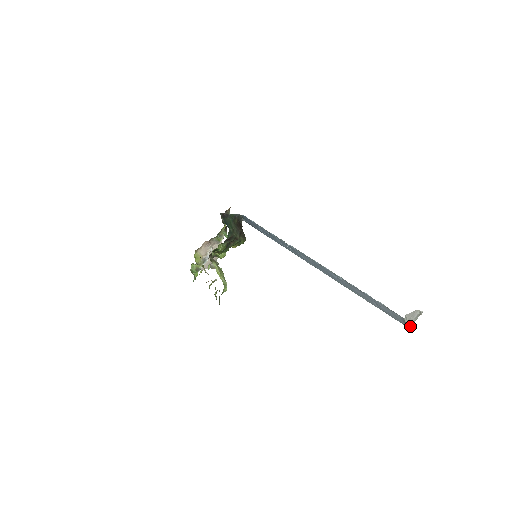
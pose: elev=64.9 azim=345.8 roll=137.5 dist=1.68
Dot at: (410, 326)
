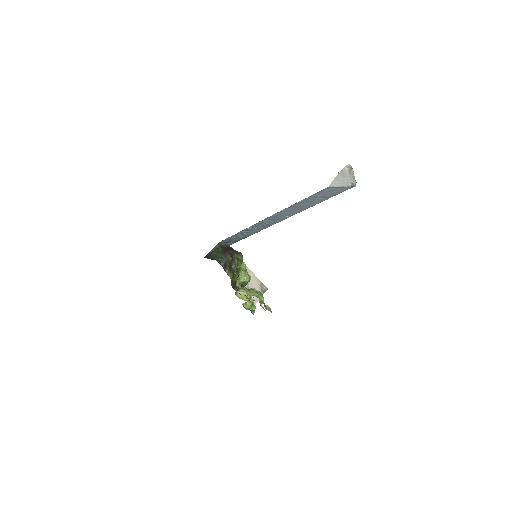
Dot at: (352, 184)
